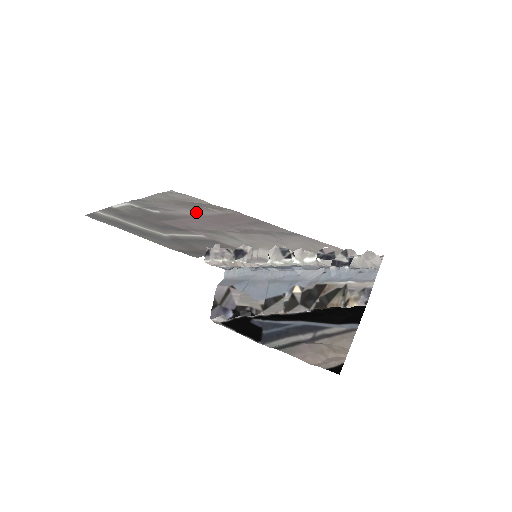
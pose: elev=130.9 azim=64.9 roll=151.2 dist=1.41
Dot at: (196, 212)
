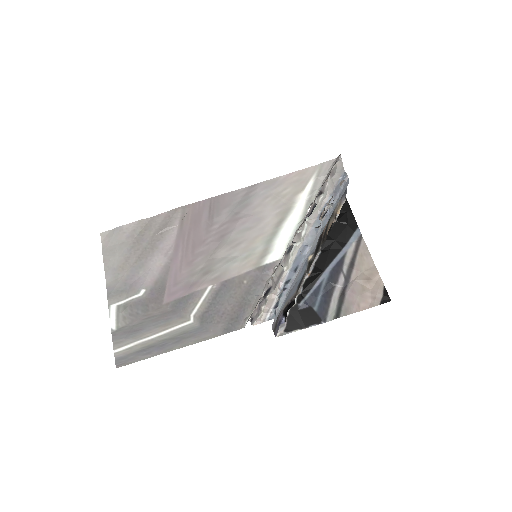
Dot at: (164, 253)
